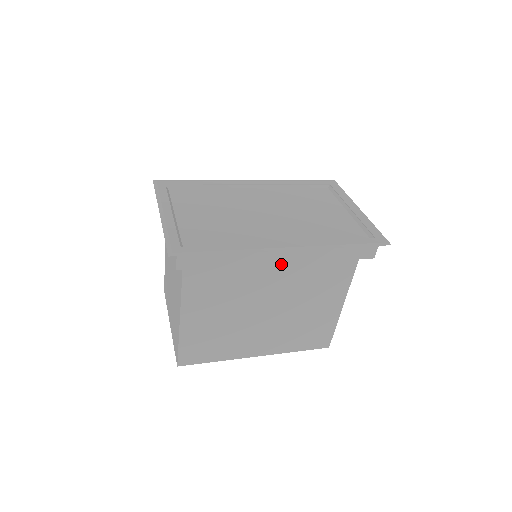
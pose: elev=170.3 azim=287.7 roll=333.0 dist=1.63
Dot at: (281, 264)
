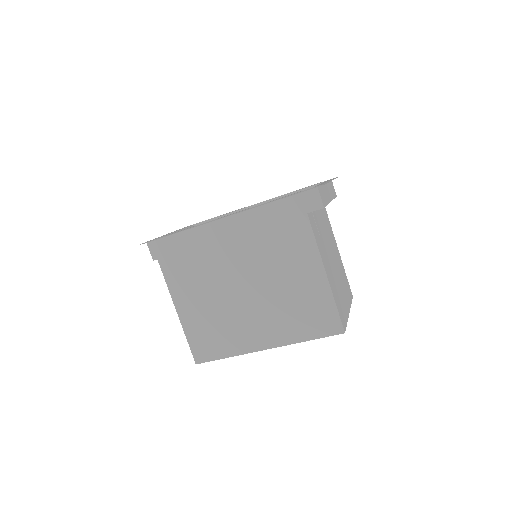
Dot at: (232, 237)
